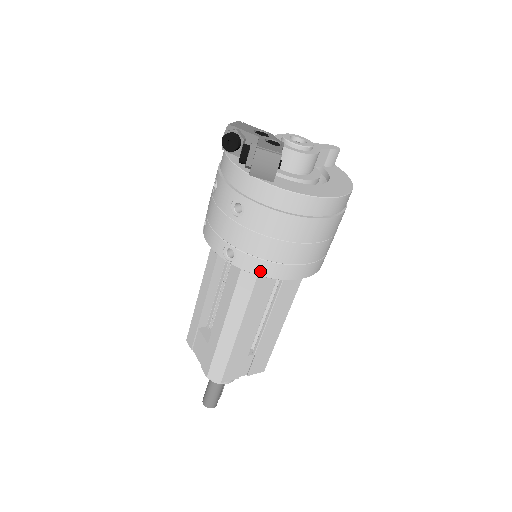
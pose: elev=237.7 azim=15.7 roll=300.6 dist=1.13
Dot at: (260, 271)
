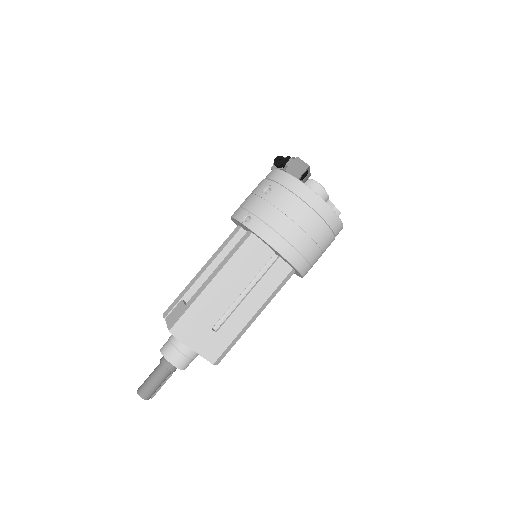
Dot at: (263, 234)
